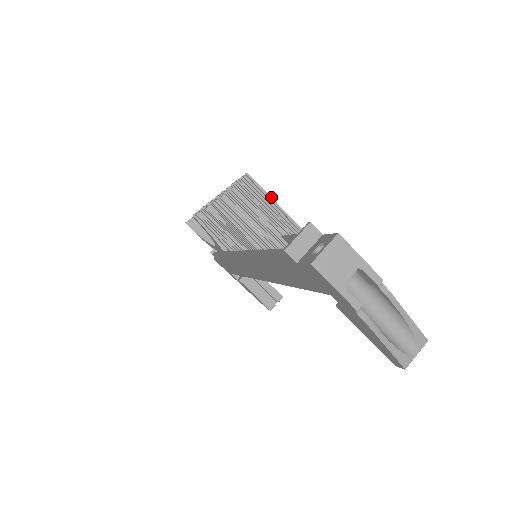
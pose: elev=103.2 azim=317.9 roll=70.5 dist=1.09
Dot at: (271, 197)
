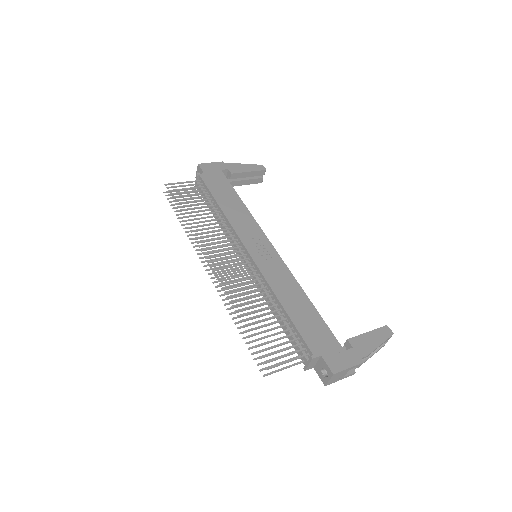
Dot at: (285, 363)
